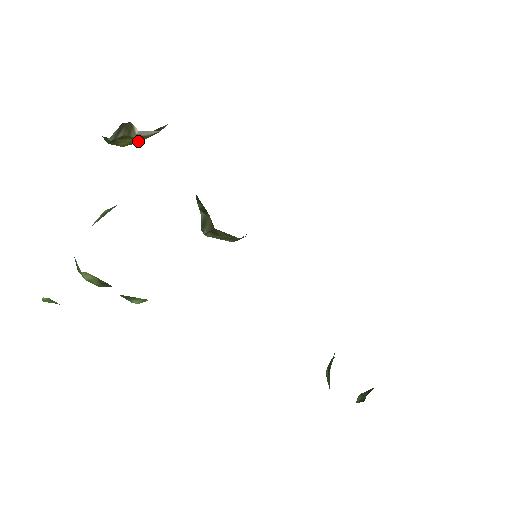
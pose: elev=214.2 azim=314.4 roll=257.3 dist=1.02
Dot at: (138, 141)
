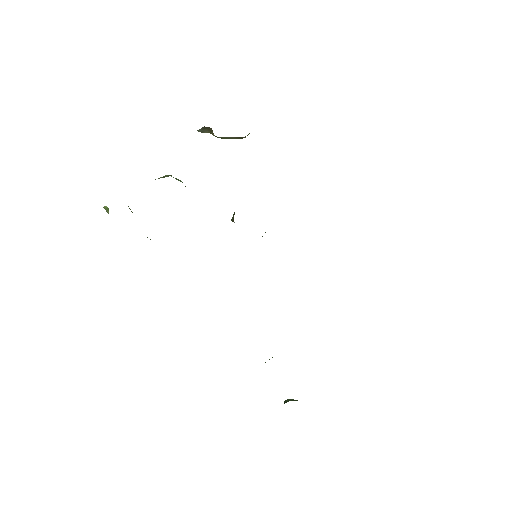
Dot at: (224, 138)
